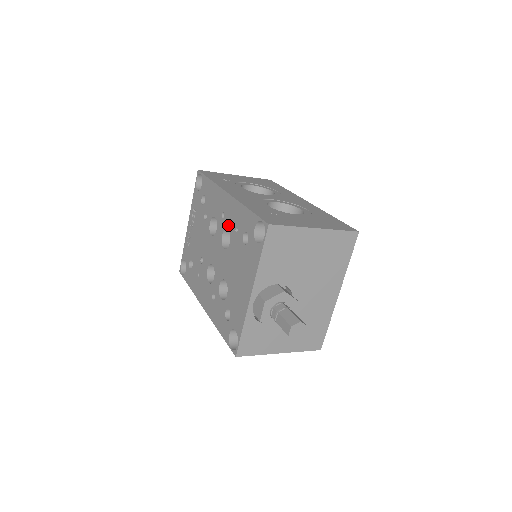
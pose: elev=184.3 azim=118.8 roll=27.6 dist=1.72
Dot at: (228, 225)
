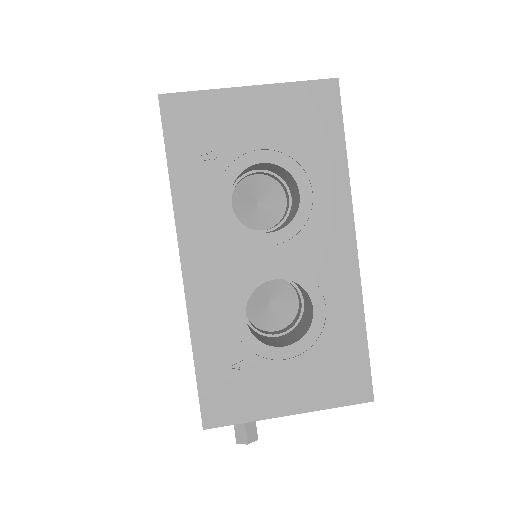
Dot at: occluded
